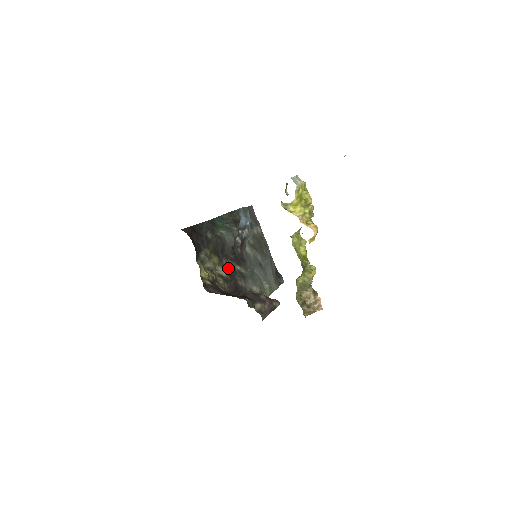
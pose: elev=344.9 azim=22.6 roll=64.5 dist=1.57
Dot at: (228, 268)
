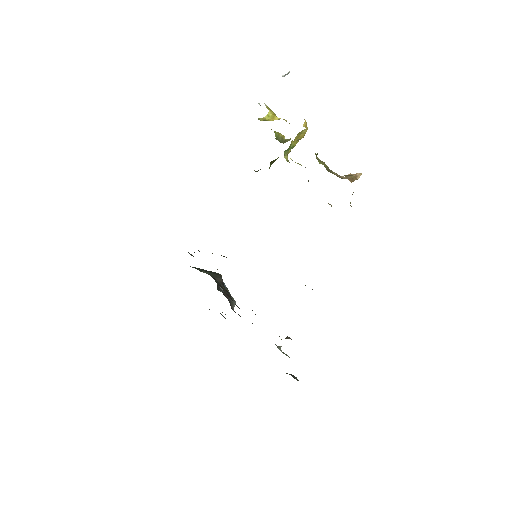
Dot at: occluded
